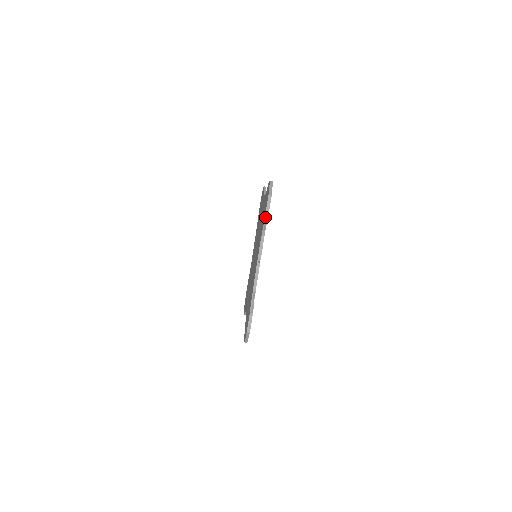
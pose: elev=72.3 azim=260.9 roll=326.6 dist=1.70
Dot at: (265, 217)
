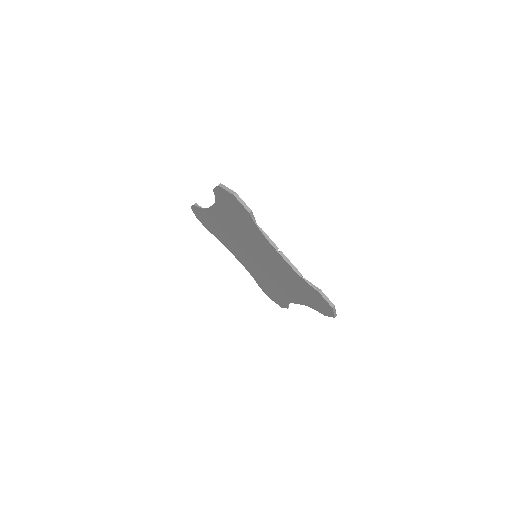
Dot at: (250, 214)
